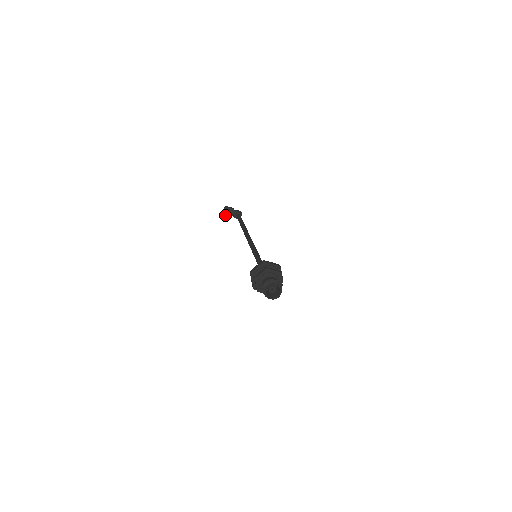
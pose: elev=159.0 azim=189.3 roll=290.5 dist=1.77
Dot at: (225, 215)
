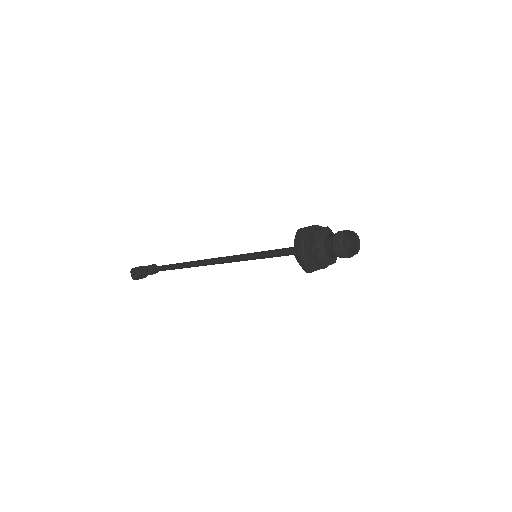
Dot at: occluded
